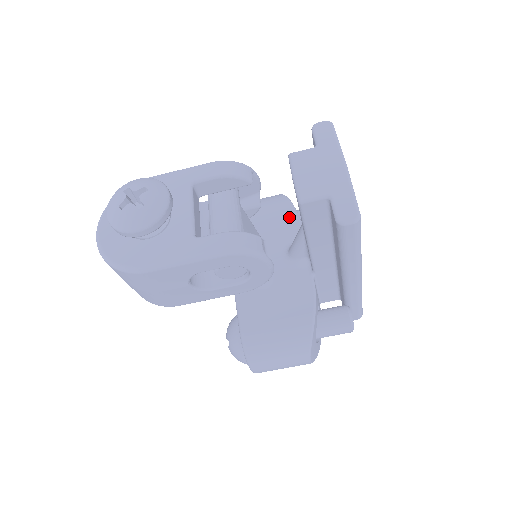
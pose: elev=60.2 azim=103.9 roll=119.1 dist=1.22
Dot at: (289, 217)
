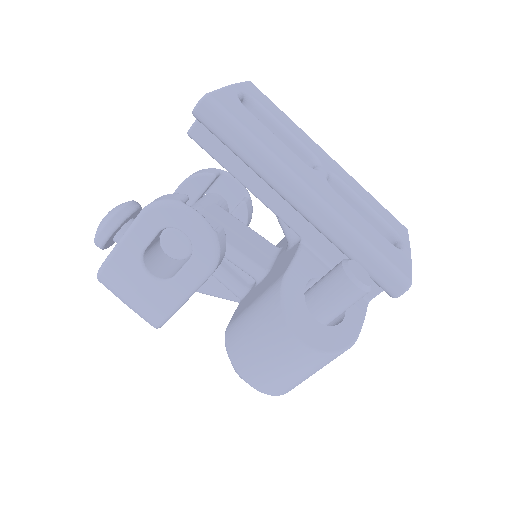
Dot at: occluded
